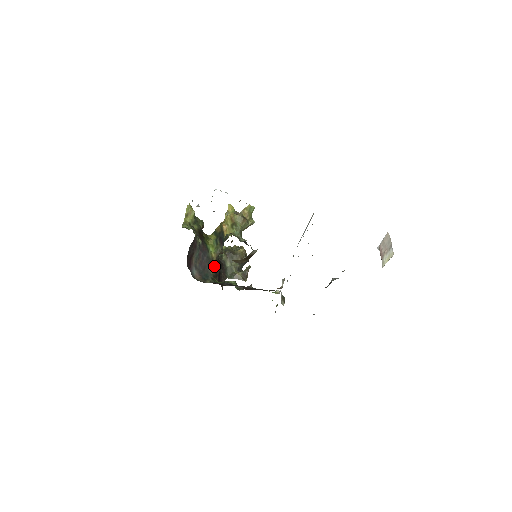
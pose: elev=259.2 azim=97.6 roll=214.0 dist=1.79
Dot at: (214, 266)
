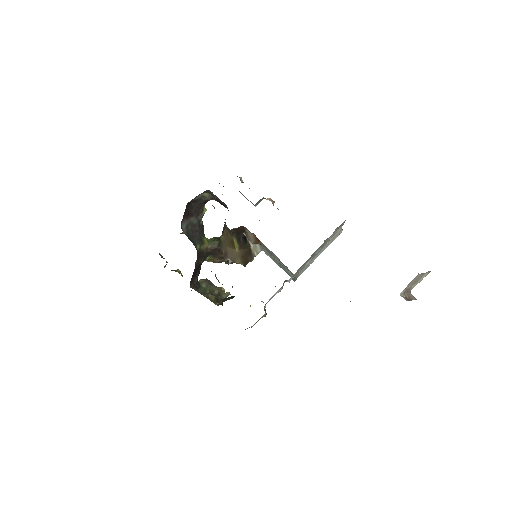
Dot at: (201, 249)
